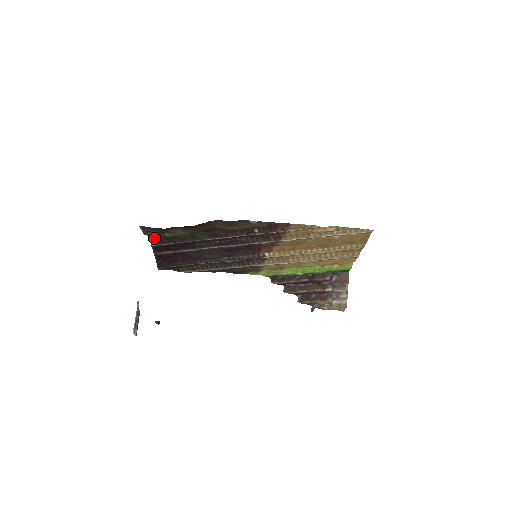
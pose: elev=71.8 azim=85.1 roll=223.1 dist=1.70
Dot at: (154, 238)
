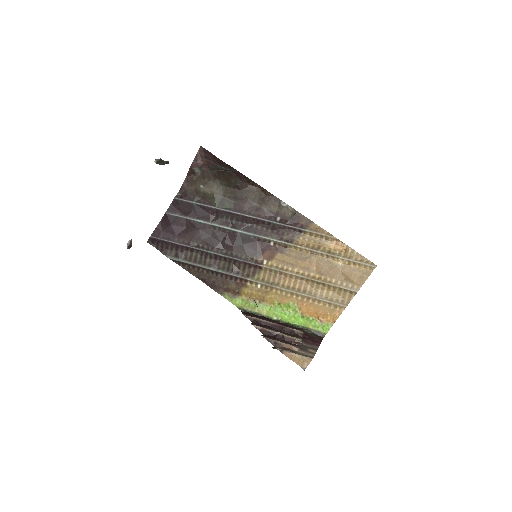
Dot at: (185, 189)
